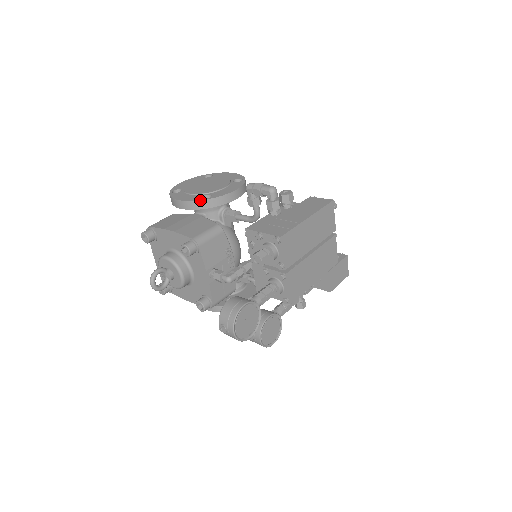
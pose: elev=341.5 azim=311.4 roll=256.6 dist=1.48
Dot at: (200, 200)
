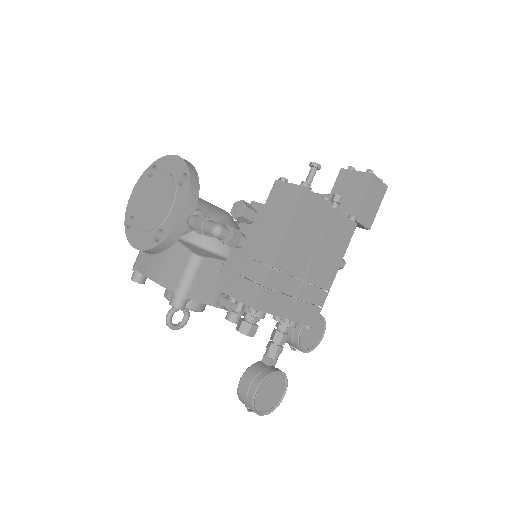
Dot at: (154, 247)
